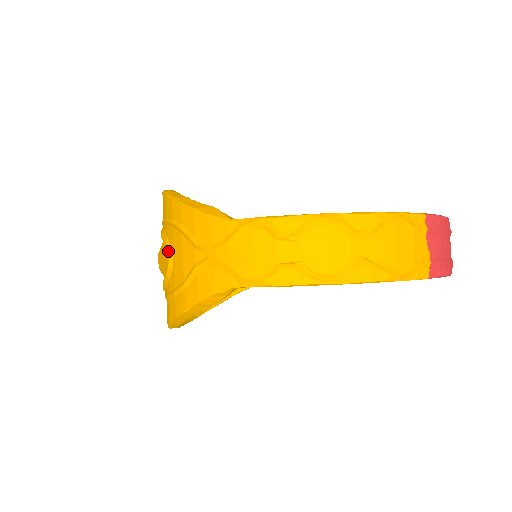
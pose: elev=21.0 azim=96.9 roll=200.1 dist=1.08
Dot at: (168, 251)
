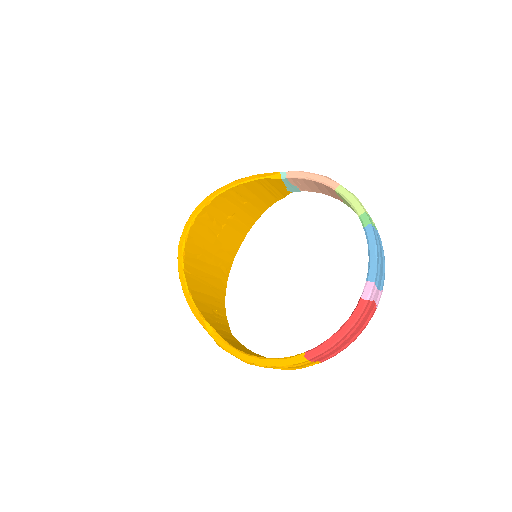
Dot at: occluded
